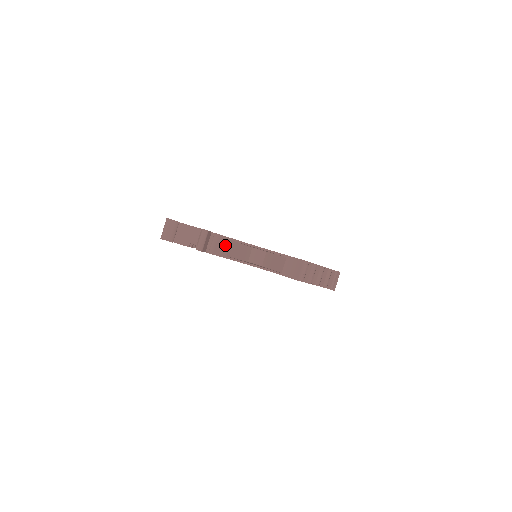
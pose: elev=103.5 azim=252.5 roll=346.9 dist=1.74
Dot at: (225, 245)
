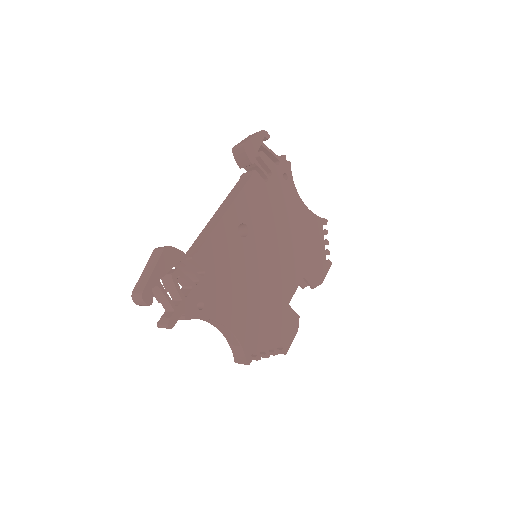
Dot at: occluded
